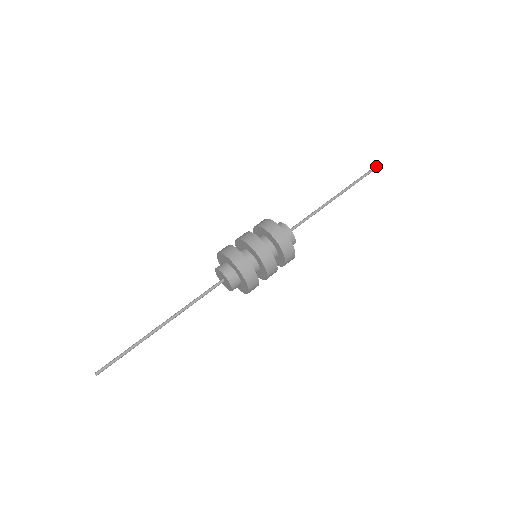
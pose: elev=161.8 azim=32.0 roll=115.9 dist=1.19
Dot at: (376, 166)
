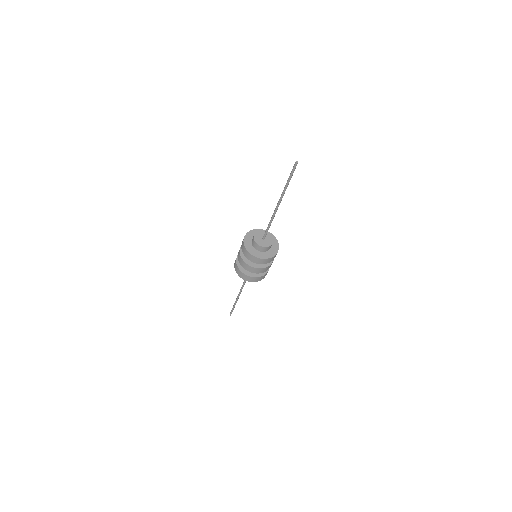
Dot at: (294, 166)
